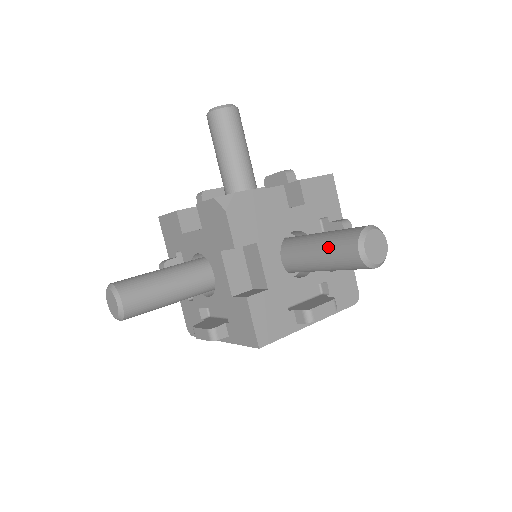
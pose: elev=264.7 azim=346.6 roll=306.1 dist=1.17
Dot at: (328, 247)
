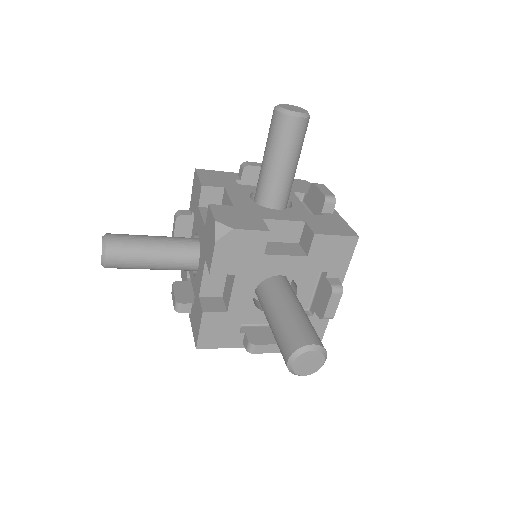
Dot at: (279, 328)
